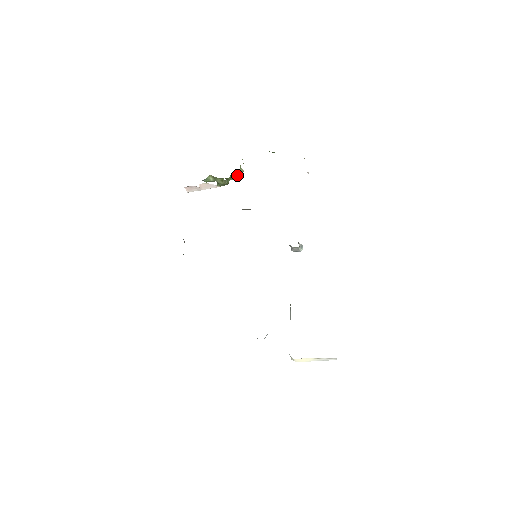
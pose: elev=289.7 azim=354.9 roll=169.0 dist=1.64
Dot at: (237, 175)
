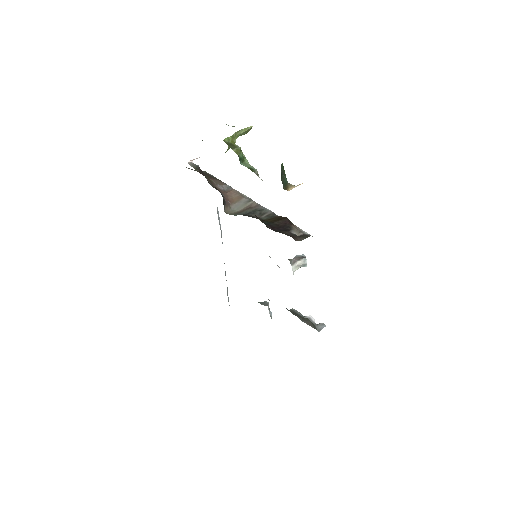
Dot at: (242, 134)
